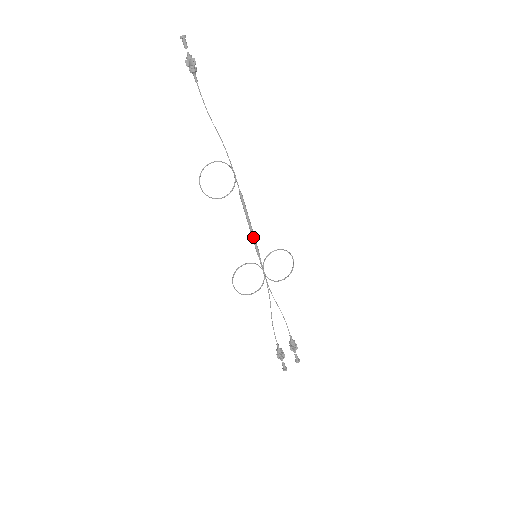
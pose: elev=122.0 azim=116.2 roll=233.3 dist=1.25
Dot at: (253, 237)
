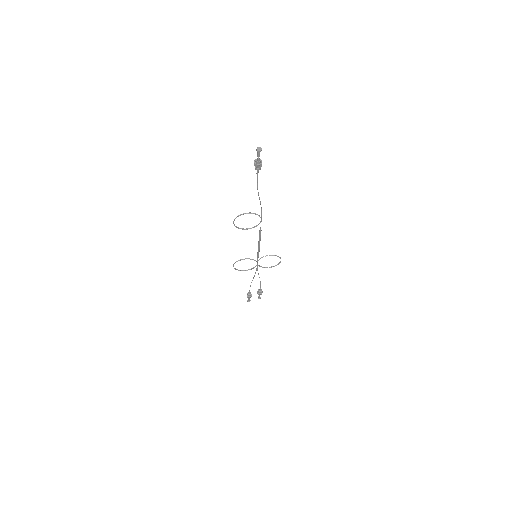
Dot at: (258, 249)
